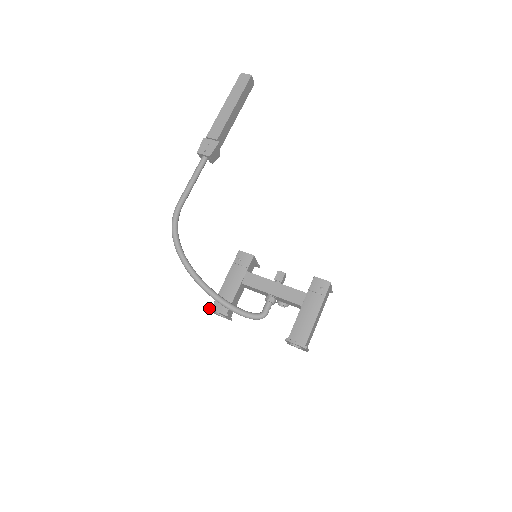
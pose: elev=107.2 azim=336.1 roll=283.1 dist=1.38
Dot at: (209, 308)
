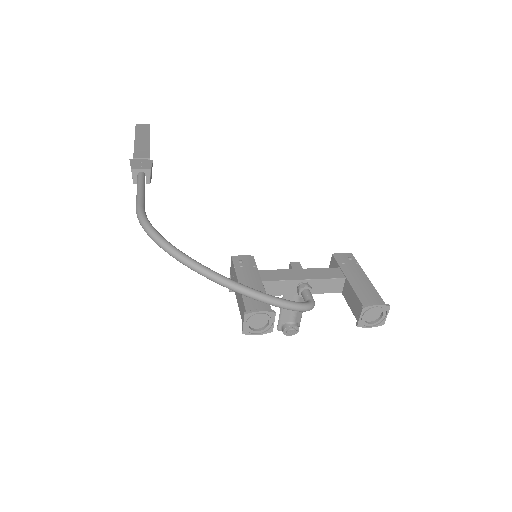
Dot at: (244, 313)
